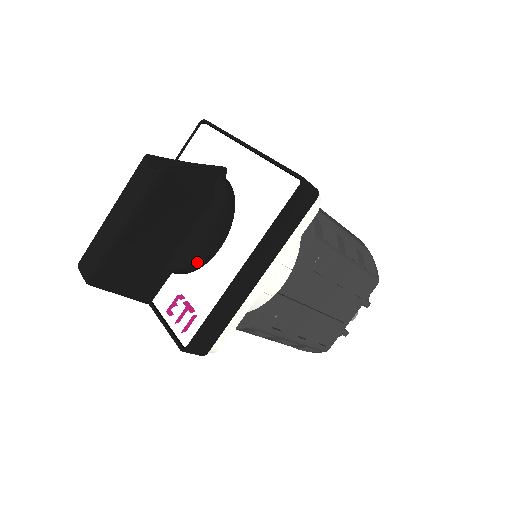
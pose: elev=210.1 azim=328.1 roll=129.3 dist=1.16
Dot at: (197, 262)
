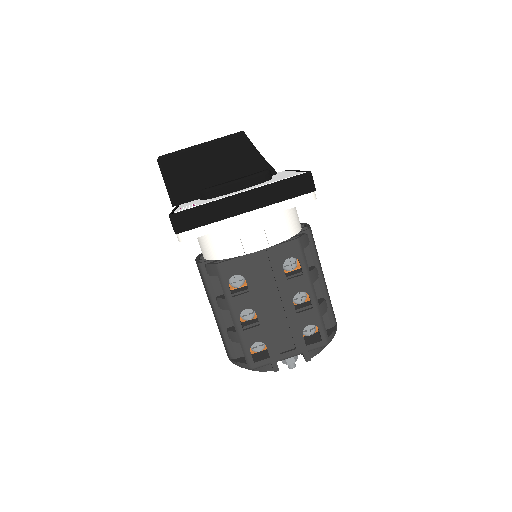
Dot at: (220, 189)
